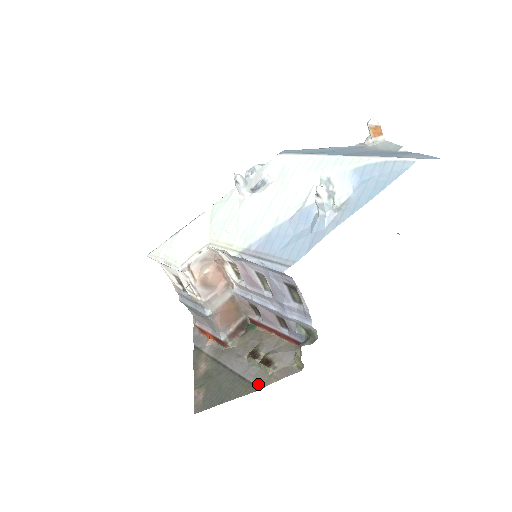
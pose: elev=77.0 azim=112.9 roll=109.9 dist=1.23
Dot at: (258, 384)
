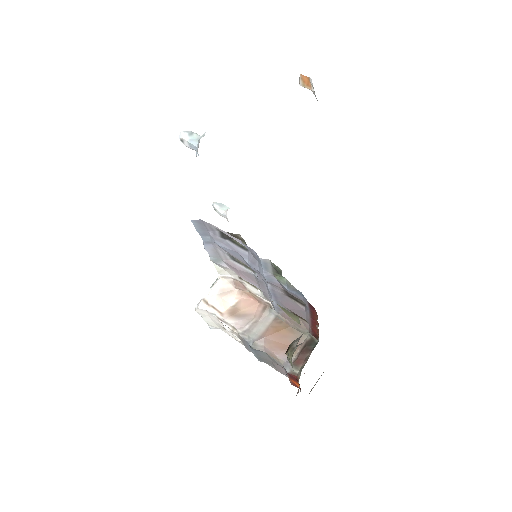
Dot at: occluded
